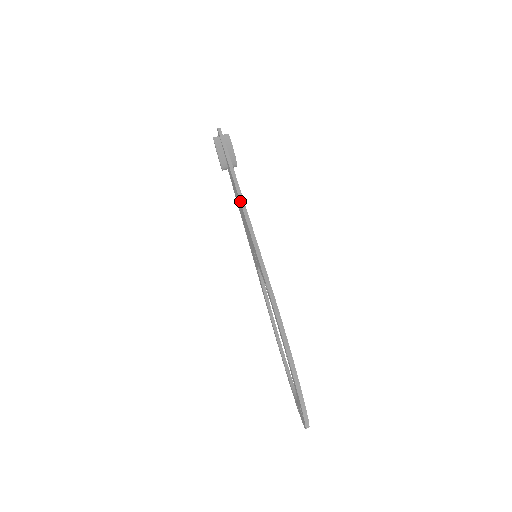
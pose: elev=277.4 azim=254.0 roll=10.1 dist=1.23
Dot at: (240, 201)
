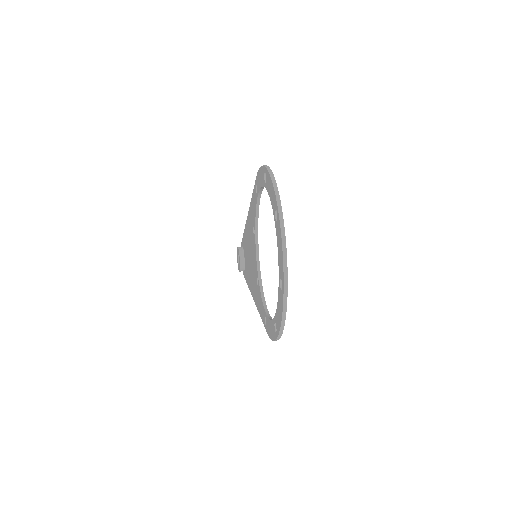
Dot at: occluded
